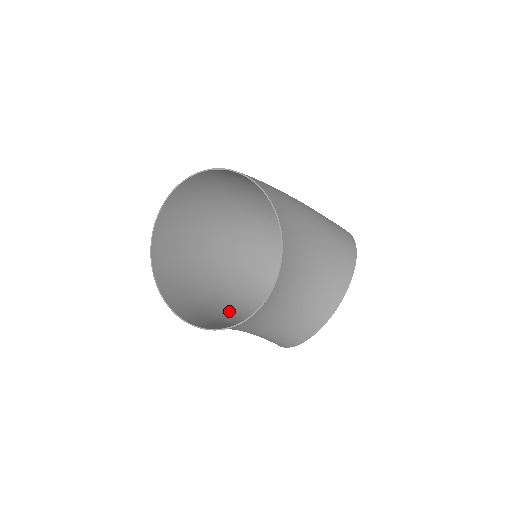
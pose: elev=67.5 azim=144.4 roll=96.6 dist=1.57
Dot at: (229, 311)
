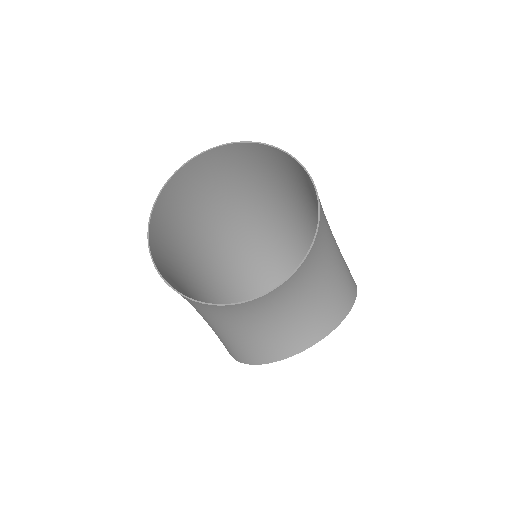
Dot at: occluded
